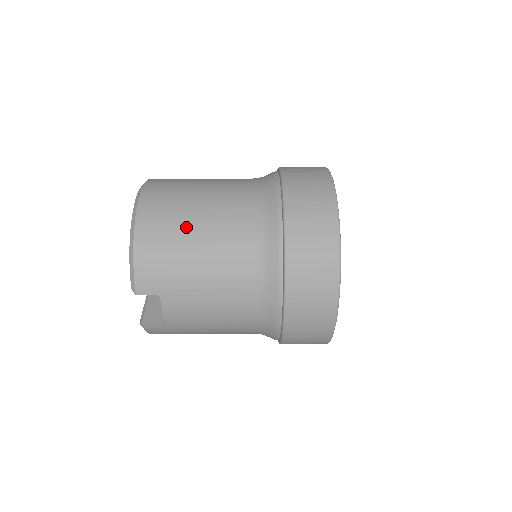
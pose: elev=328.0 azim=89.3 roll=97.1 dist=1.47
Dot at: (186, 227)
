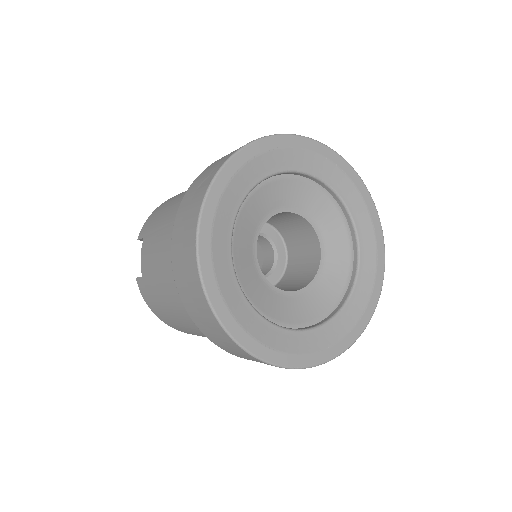
Dot at: occluded
